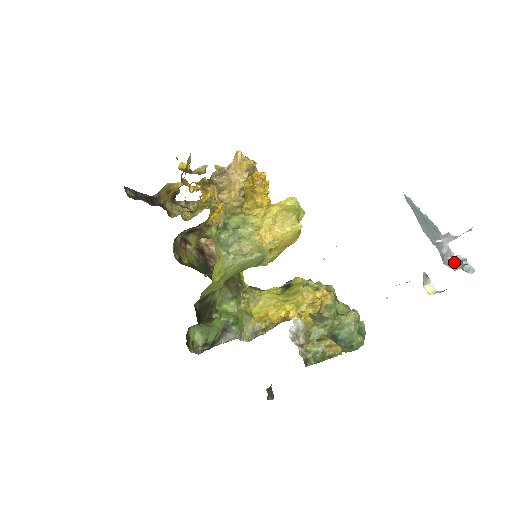
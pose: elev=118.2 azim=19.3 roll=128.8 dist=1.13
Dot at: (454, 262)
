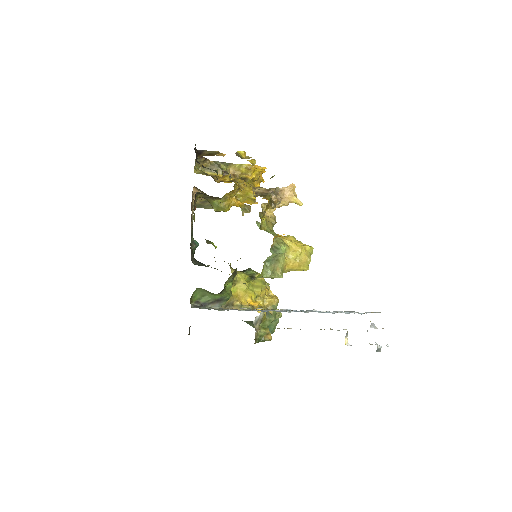
Dot at: (378, 349)
